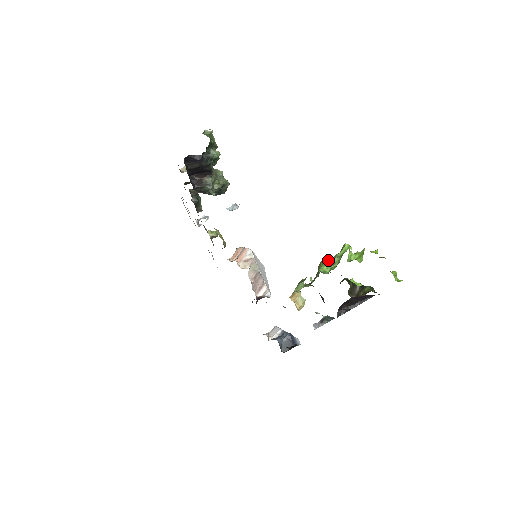
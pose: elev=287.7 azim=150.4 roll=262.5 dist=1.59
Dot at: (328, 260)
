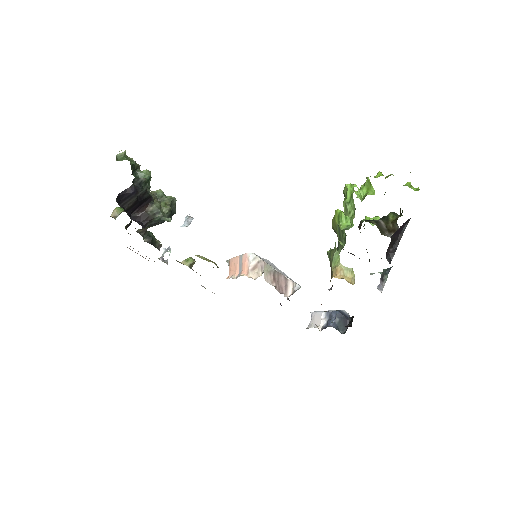
Dot at: (342, 213)
